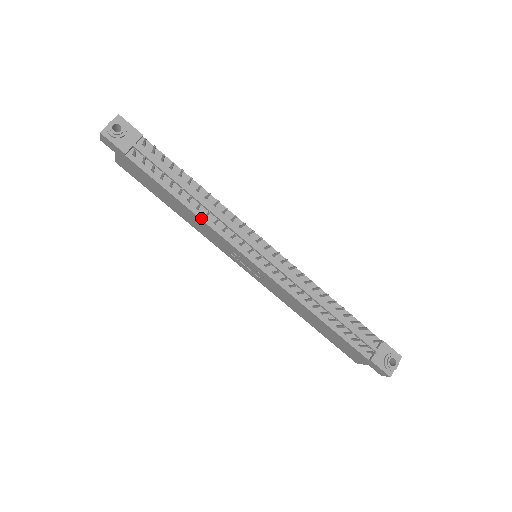
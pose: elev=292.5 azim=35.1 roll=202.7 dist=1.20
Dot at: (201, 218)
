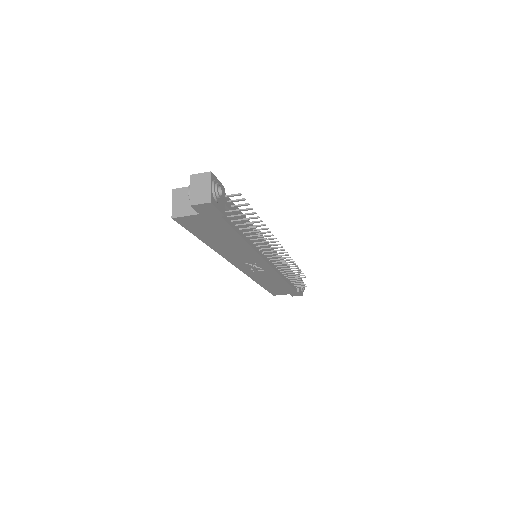
Dot at: (253, 248)
